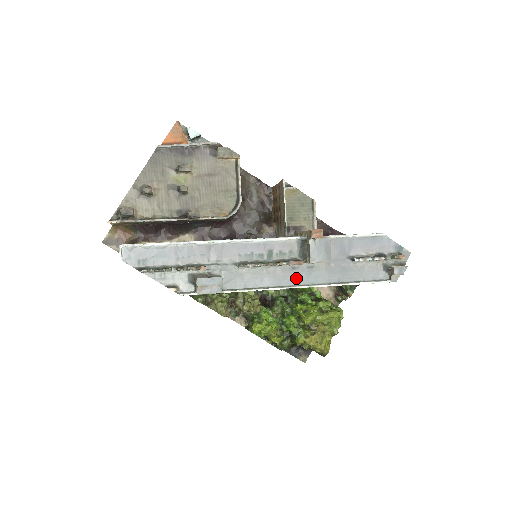
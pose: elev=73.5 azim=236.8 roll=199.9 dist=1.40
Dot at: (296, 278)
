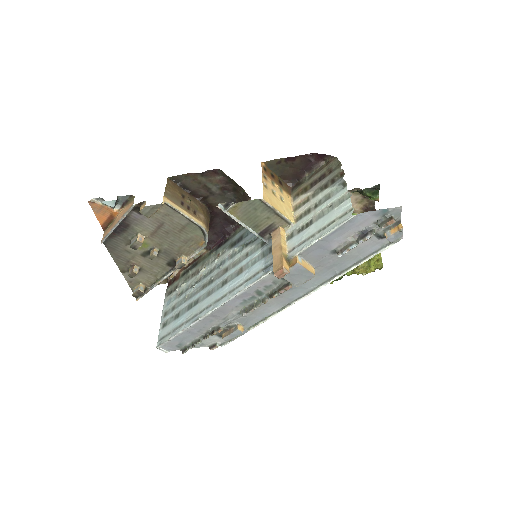
Dot at: (296, 292)
